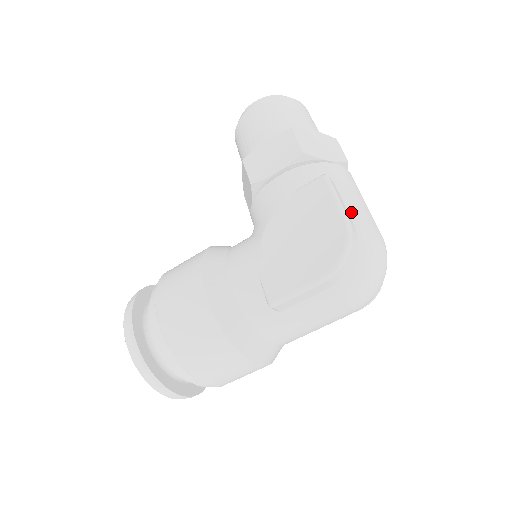
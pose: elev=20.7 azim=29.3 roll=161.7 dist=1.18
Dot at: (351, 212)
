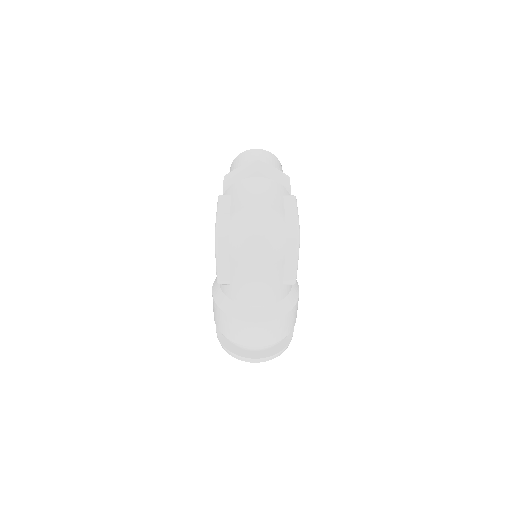
Dot at: (232, 207)
